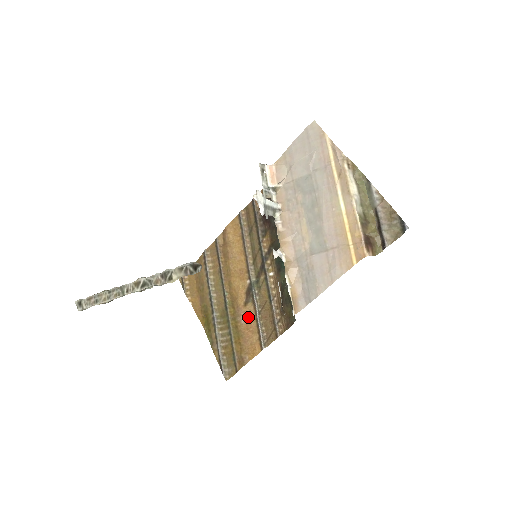
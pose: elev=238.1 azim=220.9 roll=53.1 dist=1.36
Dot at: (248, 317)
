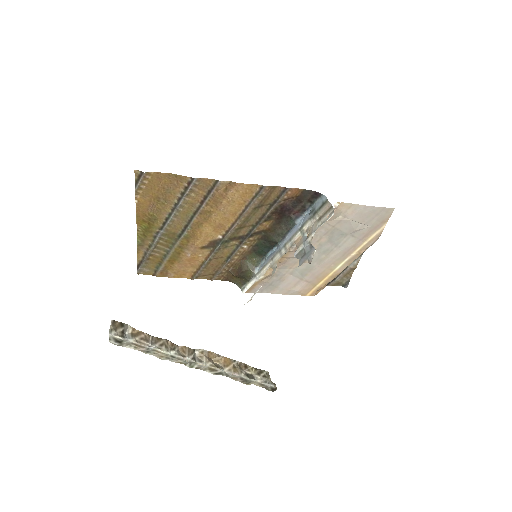
Dot at: (197, 256)
